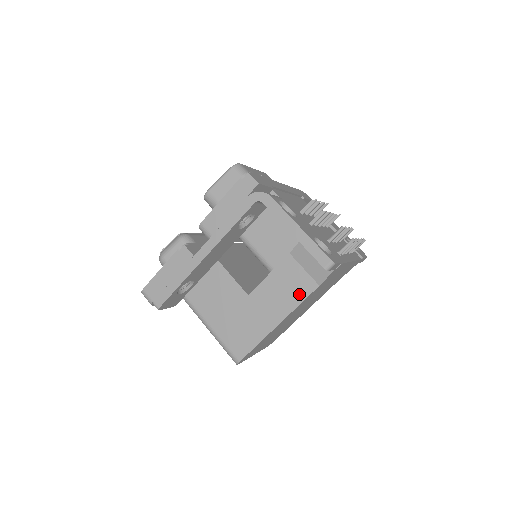
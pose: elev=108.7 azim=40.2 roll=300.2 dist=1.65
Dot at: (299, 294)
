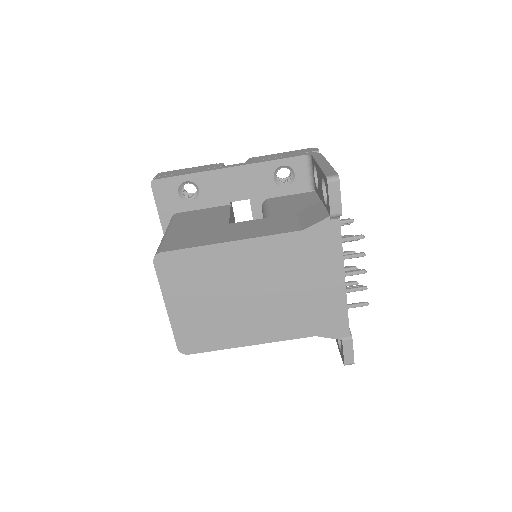
Dot at: (277, 230)
